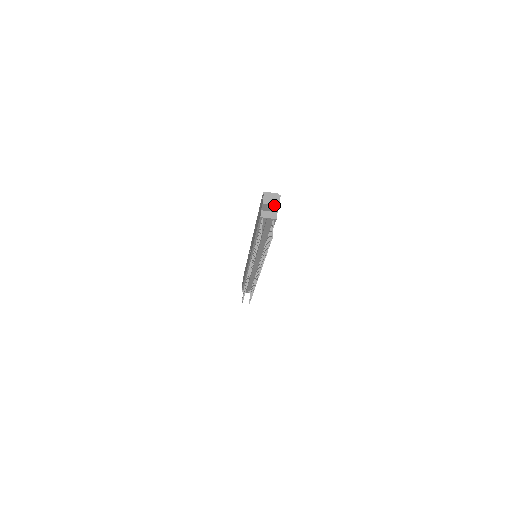
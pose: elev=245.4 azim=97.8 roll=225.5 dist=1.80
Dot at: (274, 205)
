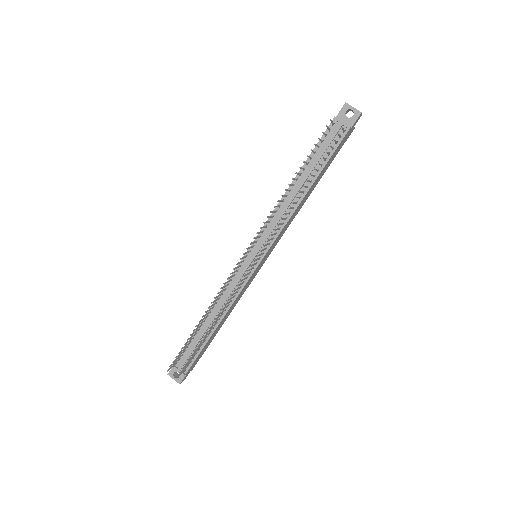
Dot at: (356, 110)
